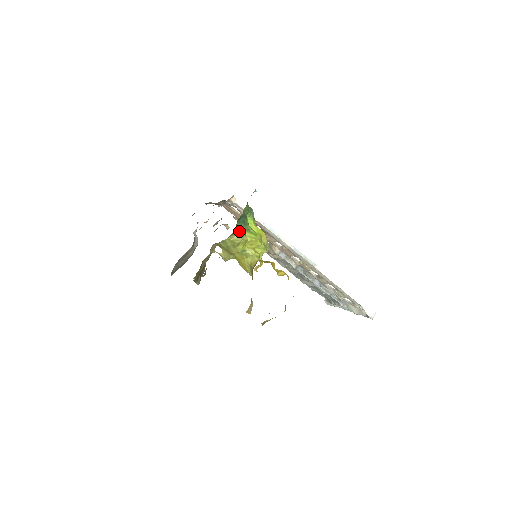
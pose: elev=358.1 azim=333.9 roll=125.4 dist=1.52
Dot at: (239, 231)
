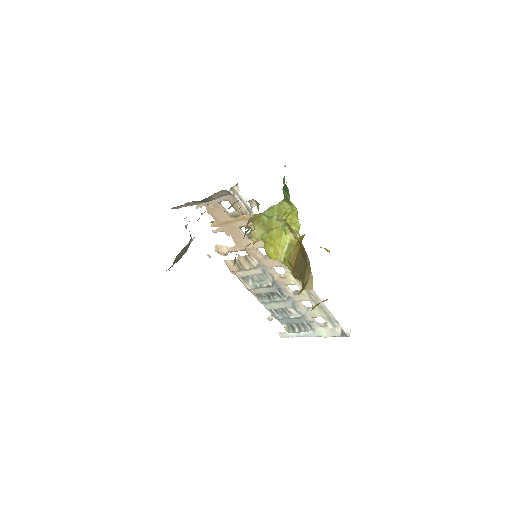
Dot at: (286, 199)
